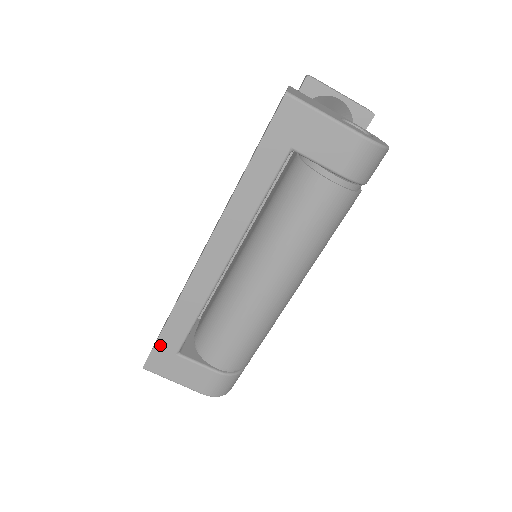
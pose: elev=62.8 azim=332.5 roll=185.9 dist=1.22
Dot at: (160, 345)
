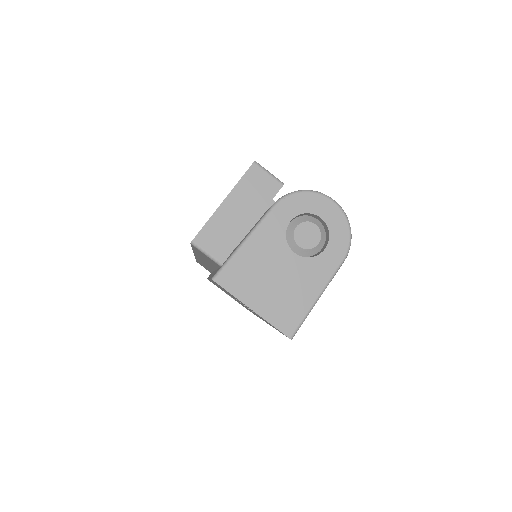
Dot at: occluded
